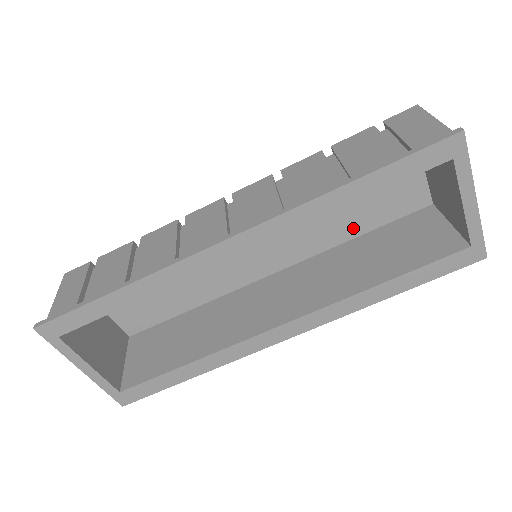
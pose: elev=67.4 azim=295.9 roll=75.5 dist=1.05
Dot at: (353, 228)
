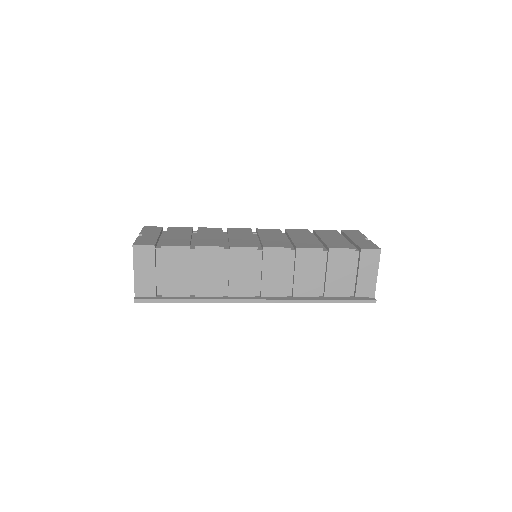
Dot at: occluded
